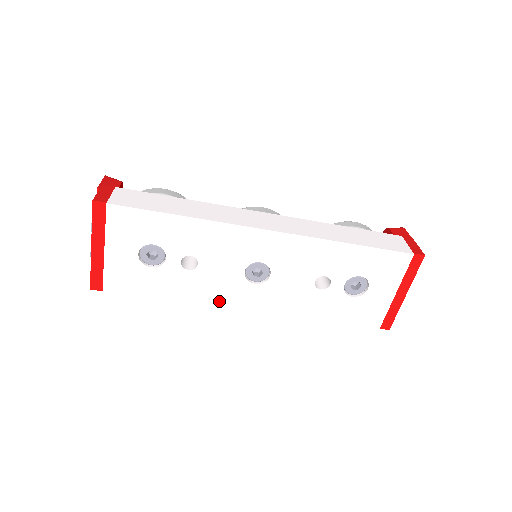
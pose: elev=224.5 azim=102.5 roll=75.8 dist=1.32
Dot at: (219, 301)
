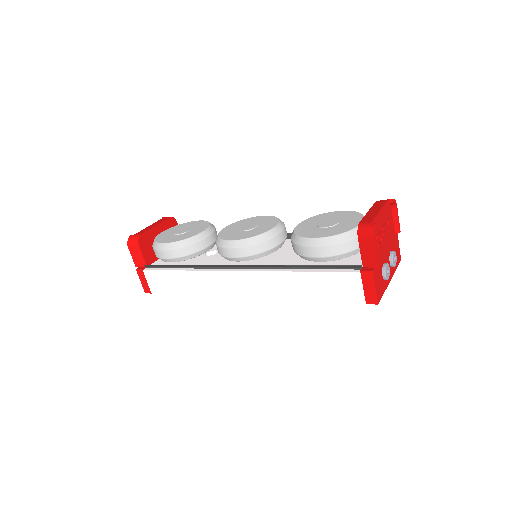
Dot at: occluded
